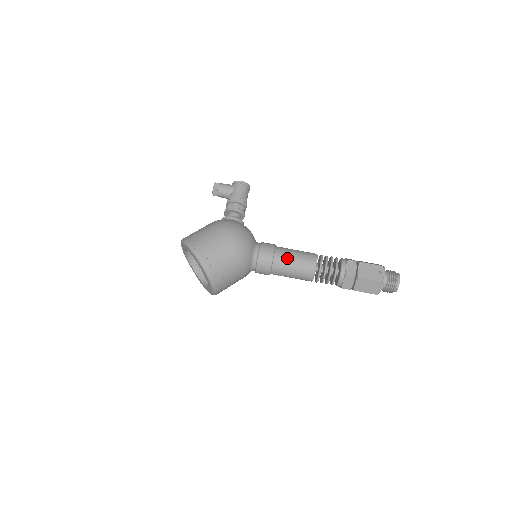
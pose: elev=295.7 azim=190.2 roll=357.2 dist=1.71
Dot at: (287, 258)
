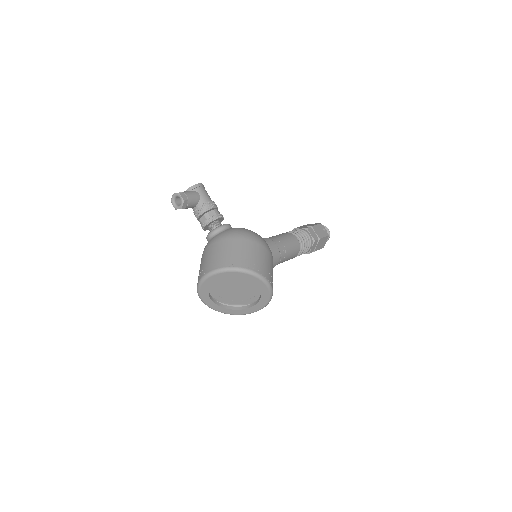
Dot at: (284, 245)
